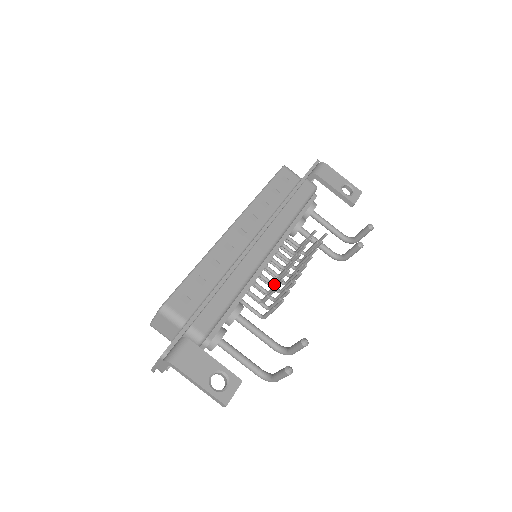
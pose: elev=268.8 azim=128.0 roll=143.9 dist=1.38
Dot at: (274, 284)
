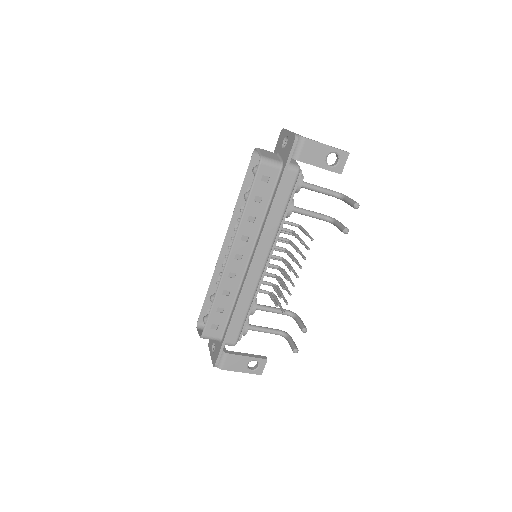
Dot at: (276, 279)
